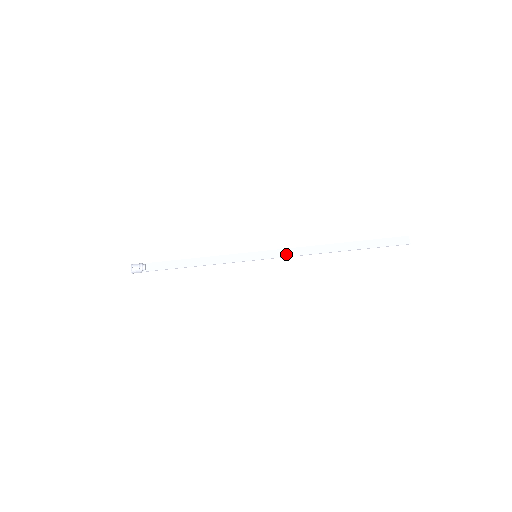
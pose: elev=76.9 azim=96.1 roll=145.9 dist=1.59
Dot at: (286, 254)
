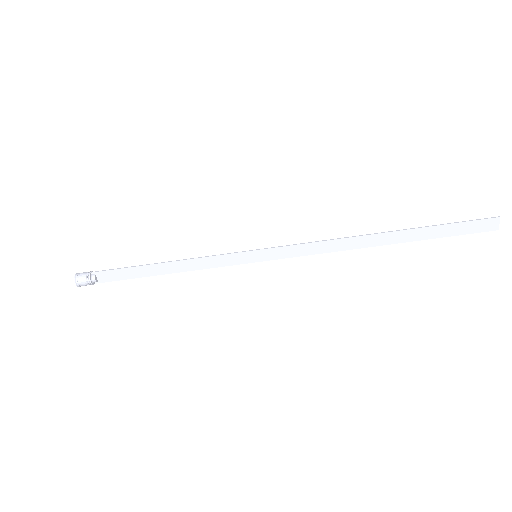
Dot at: (302, 252)
